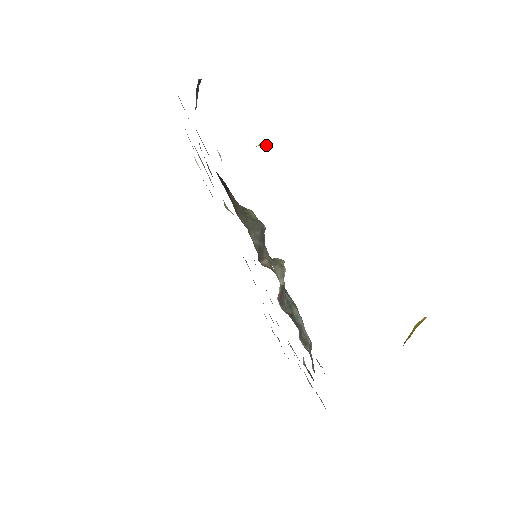
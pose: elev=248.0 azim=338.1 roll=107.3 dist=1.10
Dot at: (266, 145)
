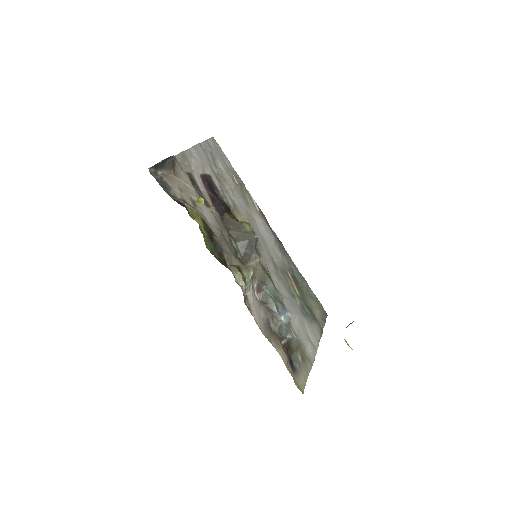
Dot at: (197, 202)
